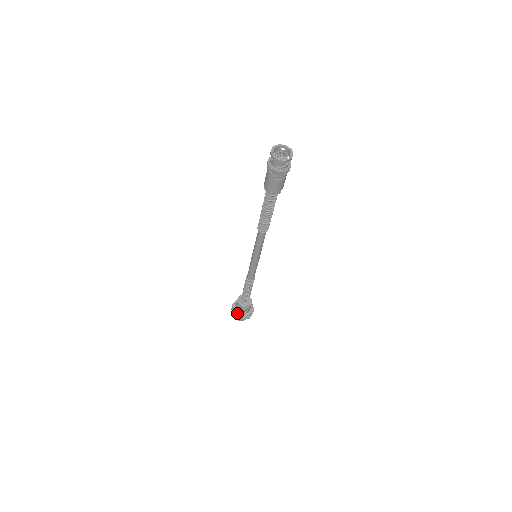
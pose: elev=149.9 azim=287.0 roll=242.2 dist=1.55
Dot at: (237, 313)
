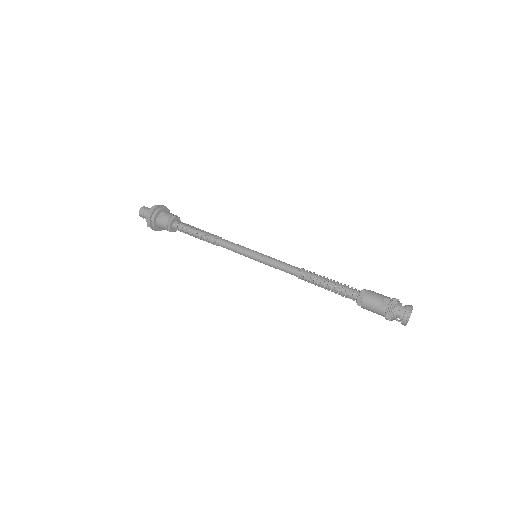
Dot at: (159, 230)
